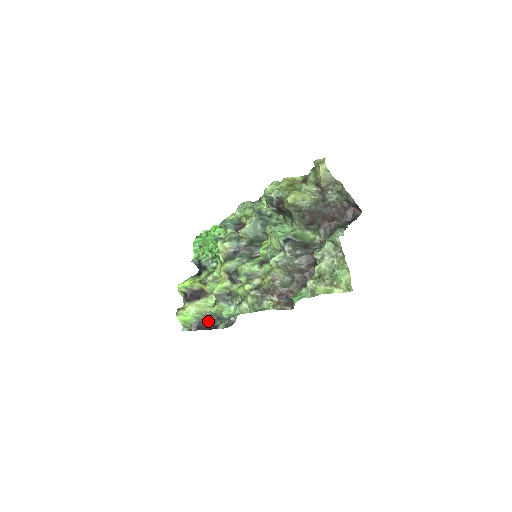
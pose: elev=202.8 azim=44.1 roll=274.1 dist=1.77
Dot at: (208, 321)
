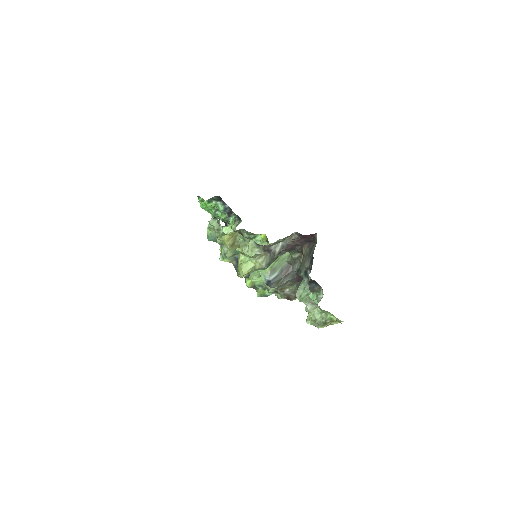
Dot at: occluded
